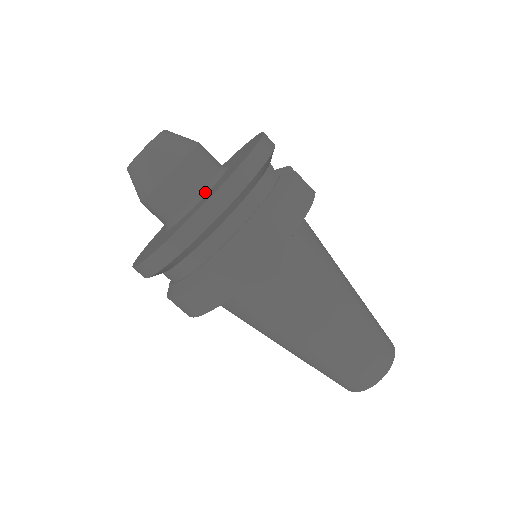
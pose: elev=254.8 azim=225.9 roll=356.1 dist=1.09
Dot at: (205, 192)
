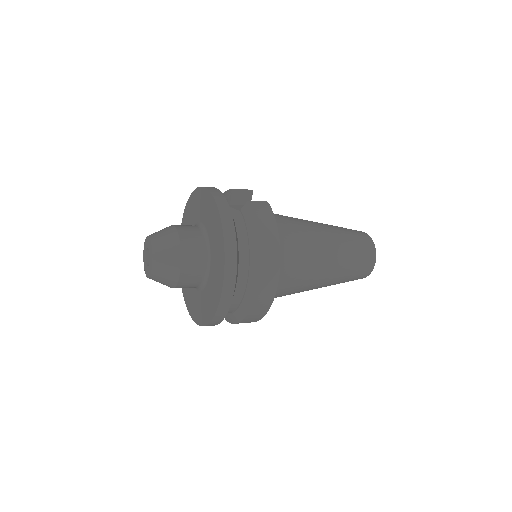
Dot at: (208, 258)
